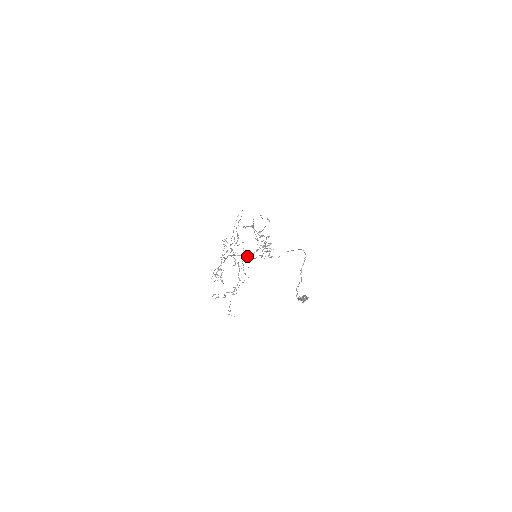
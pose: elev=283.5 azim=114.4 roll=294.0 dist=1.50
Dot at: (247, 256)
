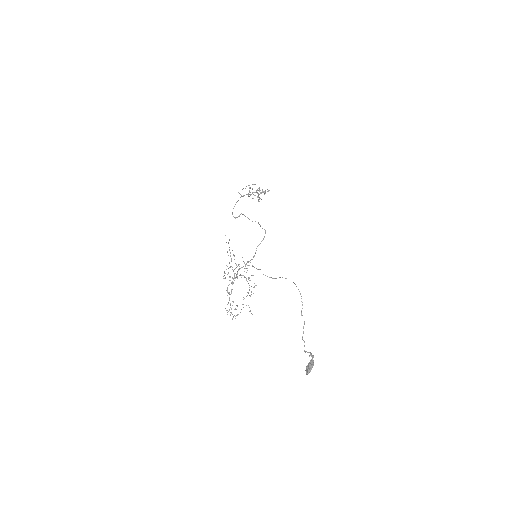
Dot at: occluded
